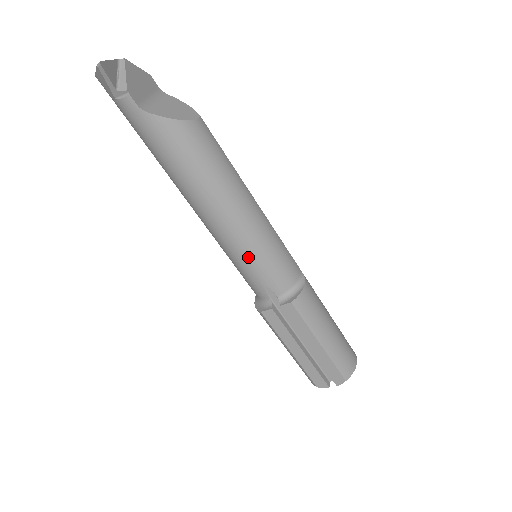
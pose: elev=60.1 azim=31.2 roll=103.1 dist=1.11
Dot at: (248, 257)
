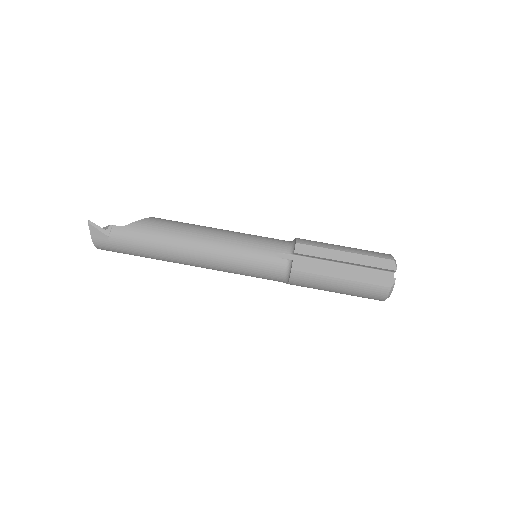
Dot at: (246, 247)
